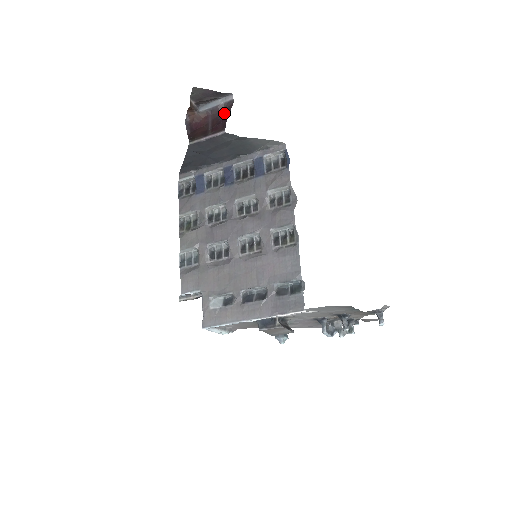
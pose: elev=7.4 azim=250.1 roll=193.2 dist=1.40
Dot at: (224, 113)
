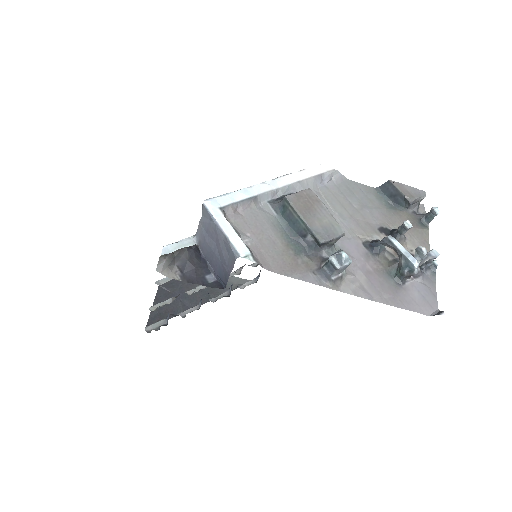
Dot at: occluded
